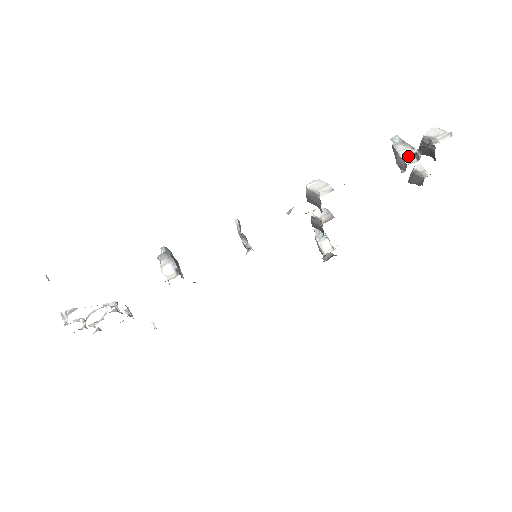
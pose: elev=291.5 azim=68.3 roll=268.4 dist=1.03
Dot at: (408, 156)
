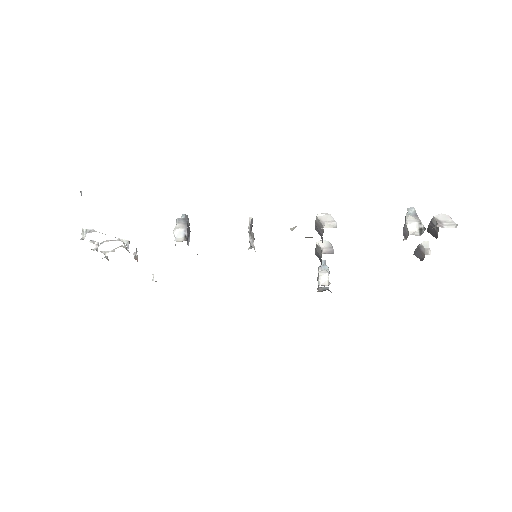
Dot at: (414, 228)
